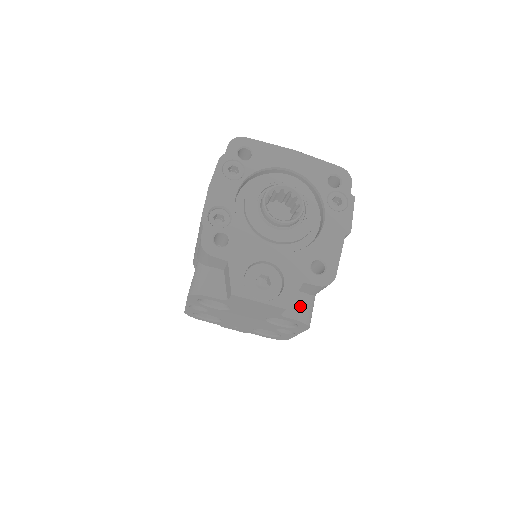
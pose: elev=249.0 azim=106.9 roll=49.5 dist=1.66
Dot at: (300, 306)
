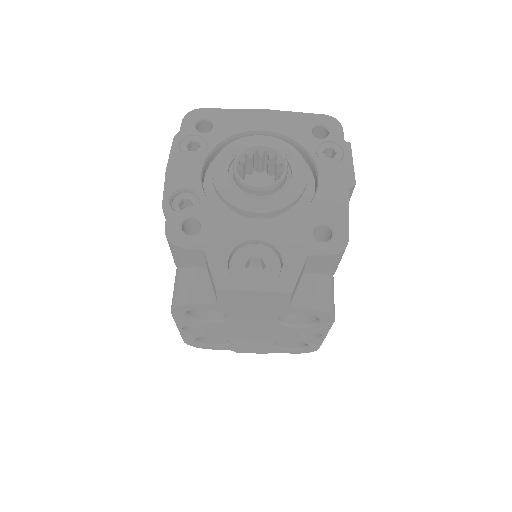
Dot at: (314, 291)
